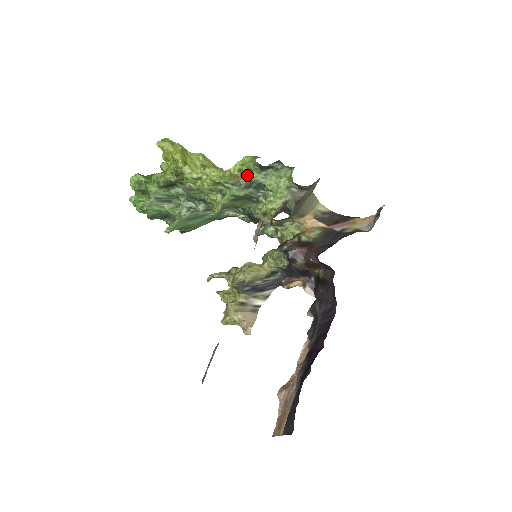
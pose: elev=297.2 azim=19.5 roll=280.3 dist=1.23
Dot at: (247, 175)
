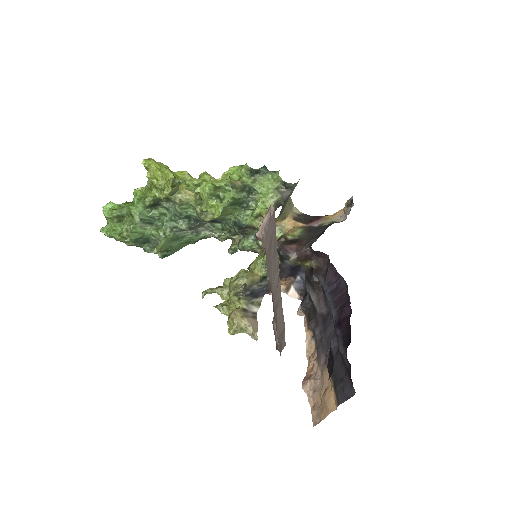
Dot at: (240, 180)
